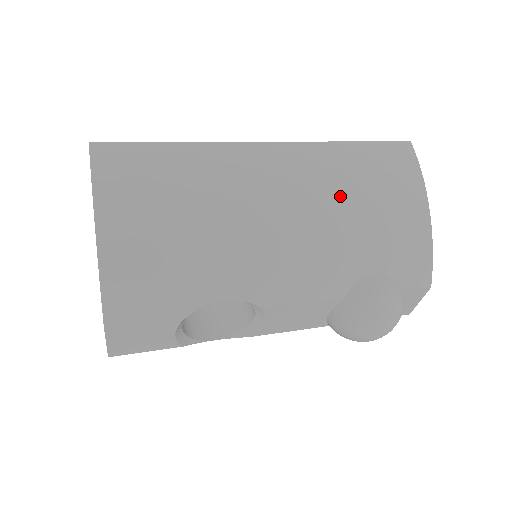
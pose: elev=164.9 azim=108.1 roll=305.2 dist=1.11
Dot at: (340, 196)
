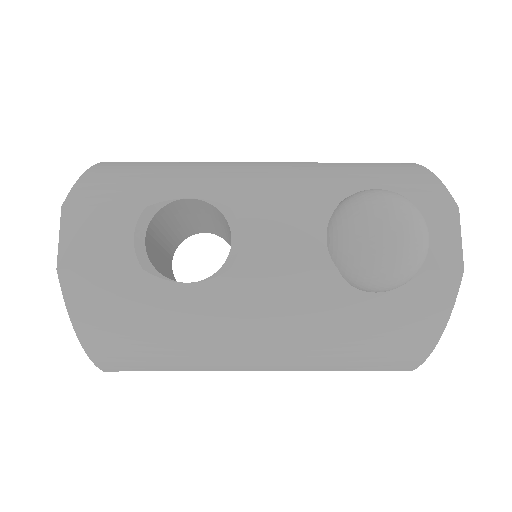
Dot at: (321, 164)
